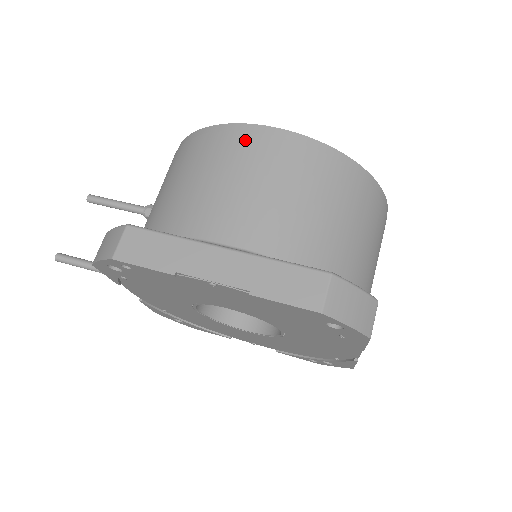
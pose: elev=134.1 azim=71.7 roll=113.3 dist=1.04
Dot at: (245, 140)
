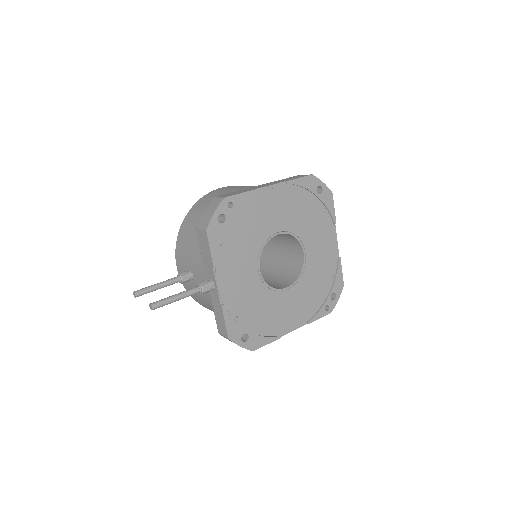
Dot at: (220, 189)
